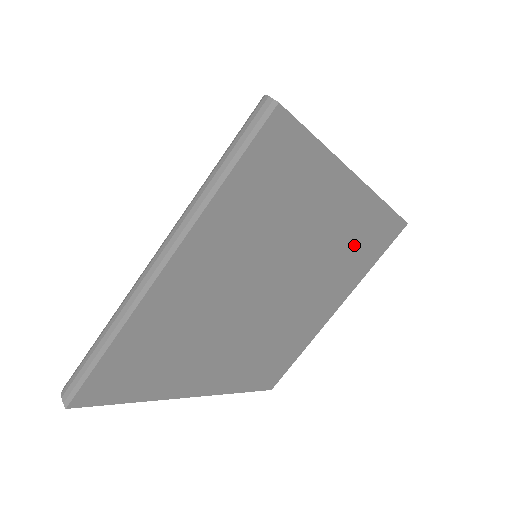
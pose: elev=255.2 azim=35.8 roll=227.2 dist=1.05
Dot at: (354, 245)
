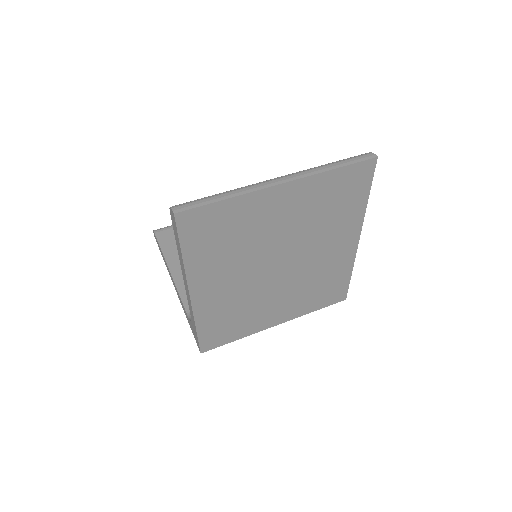
Dot at: (324, 280)
